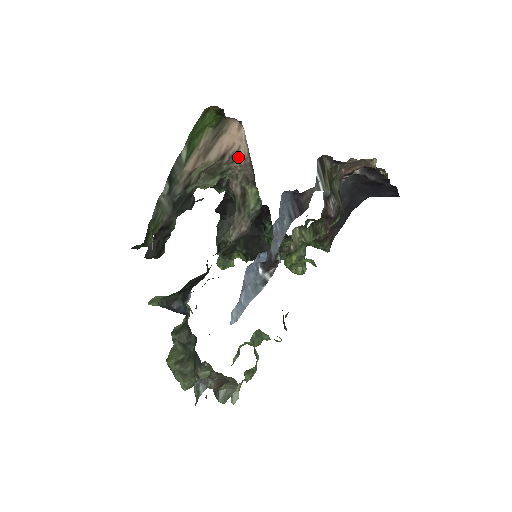
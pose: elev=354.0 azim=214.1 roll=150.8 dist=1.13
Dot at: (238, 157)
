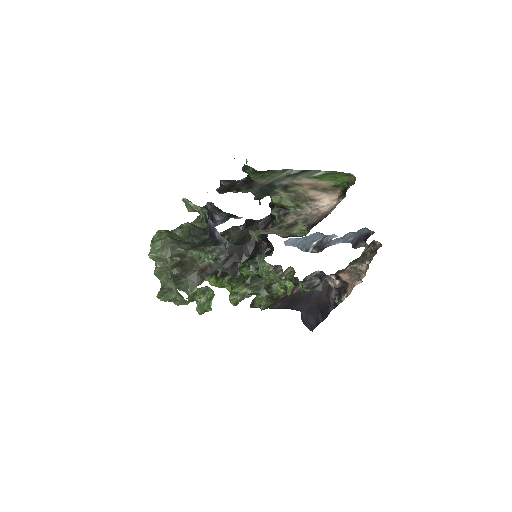
Dot at: (316, 209)
